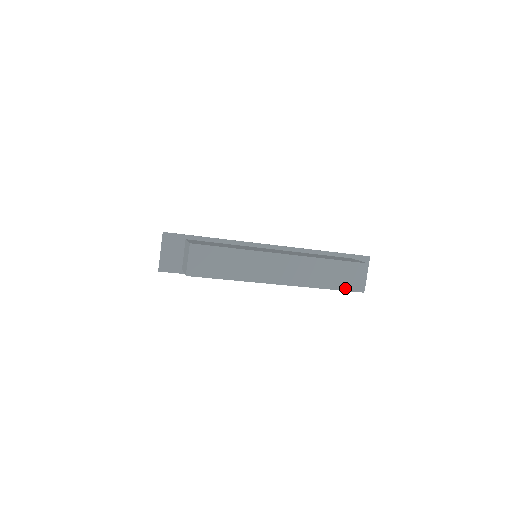
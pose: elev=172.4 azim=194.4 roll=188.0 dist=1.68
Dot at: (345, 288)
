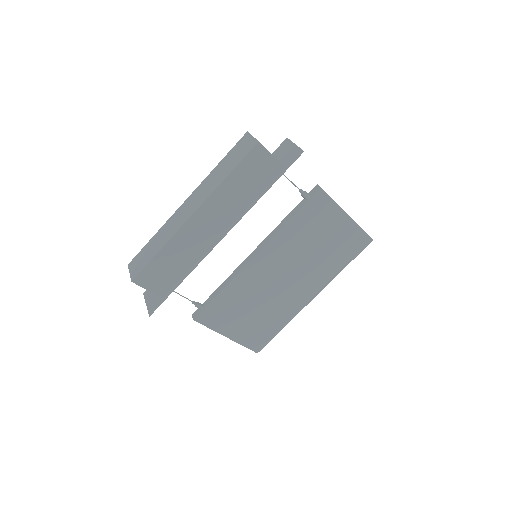
Dot at: (241, 158)
